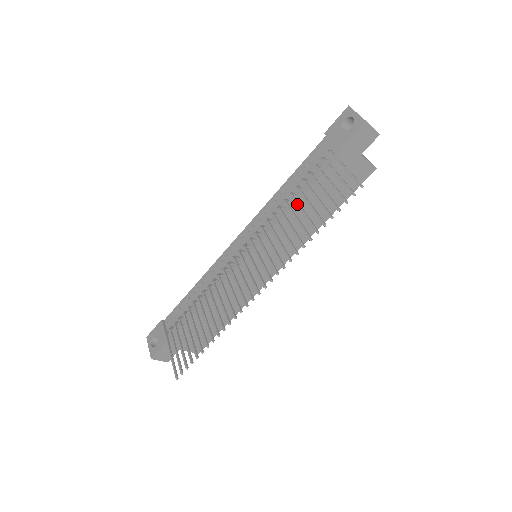
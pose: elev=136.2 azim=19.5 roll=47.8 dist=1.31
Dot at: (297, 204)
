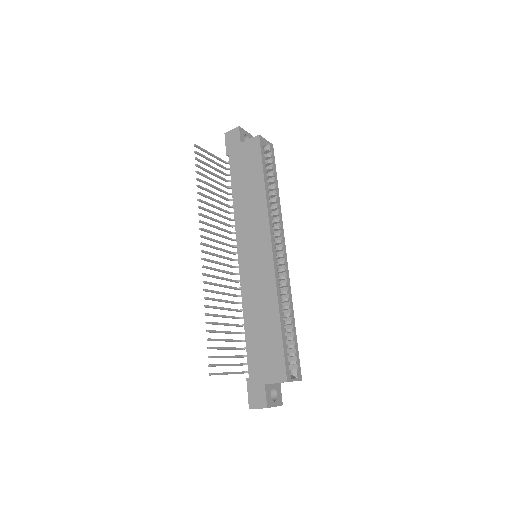
Dot at: occluded
